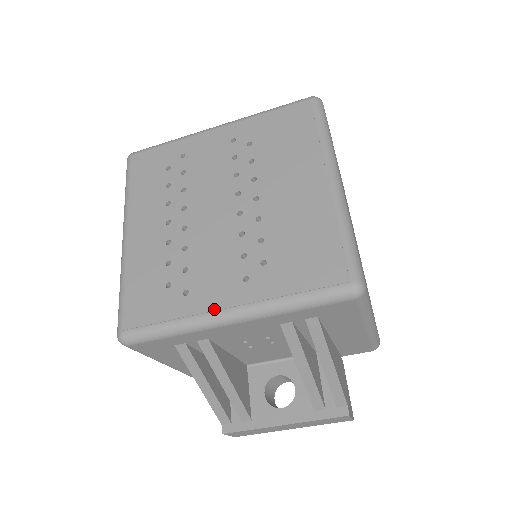
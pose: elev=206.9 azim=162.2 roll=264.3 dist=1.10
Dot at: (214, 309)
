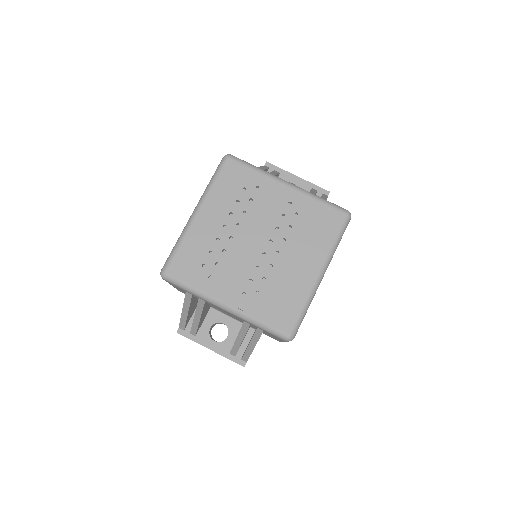
Dot at: (219, 298)
